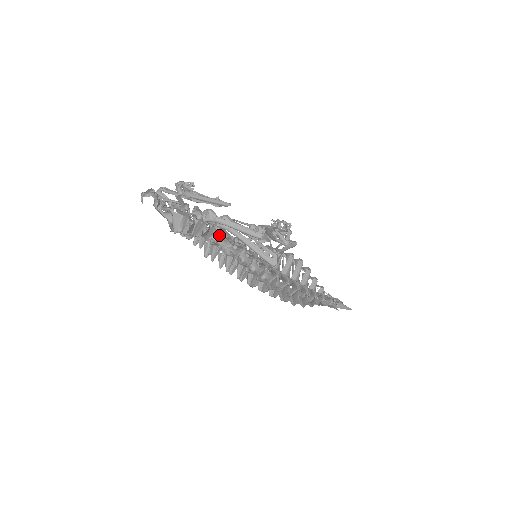
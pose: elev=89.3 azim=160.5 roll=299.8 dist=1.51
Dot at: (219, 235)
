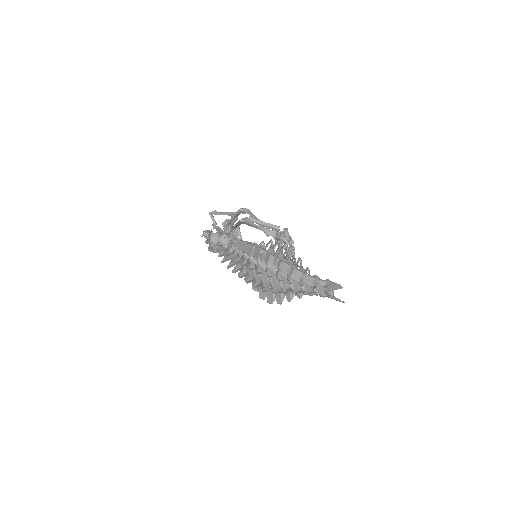
Dot at: occluded
